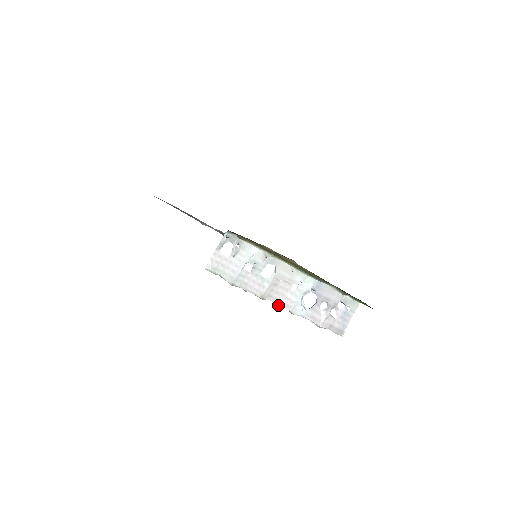
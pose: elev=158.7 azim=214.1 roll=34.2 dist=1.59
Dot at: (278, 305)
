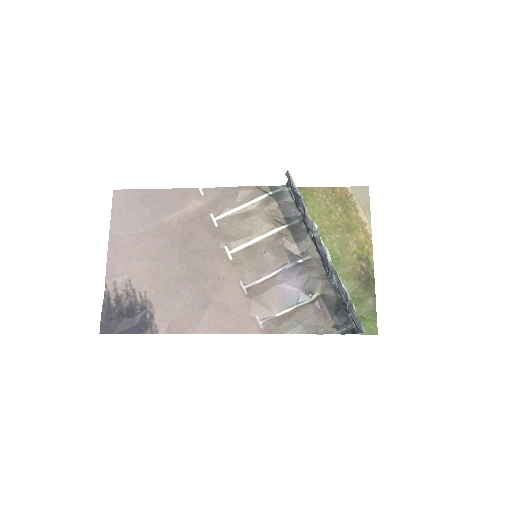
Dot at: (327, 248)
